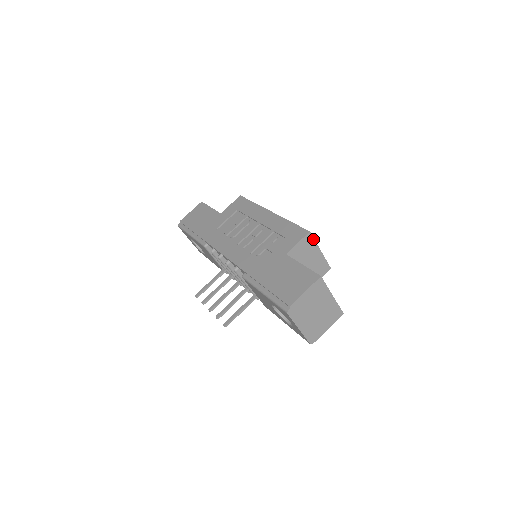
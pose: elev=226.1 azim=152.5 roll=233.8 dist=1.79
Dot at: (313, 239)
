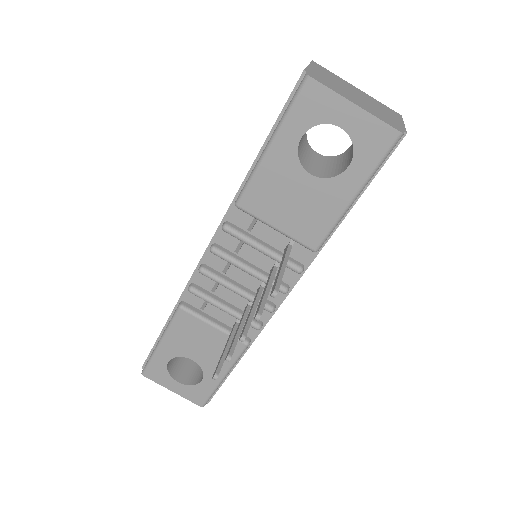
Dot at: occluded
